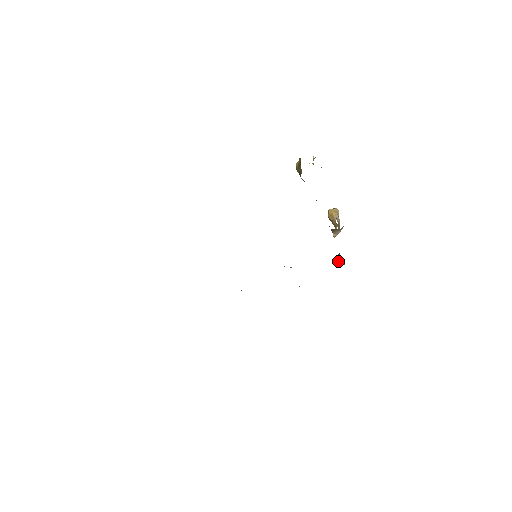
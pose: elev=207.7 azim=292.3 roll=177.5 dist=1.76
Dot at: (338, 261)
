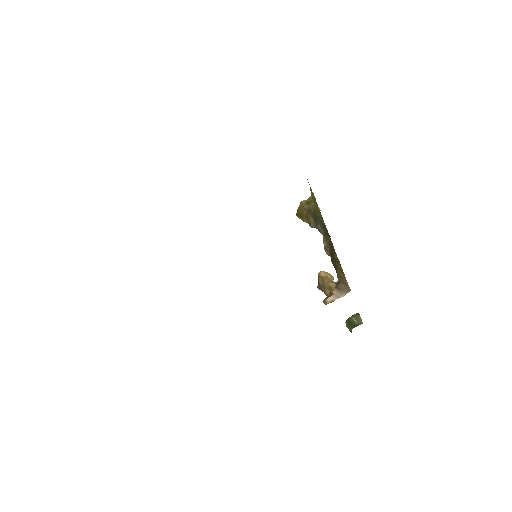
Dot at: (351, 324)
